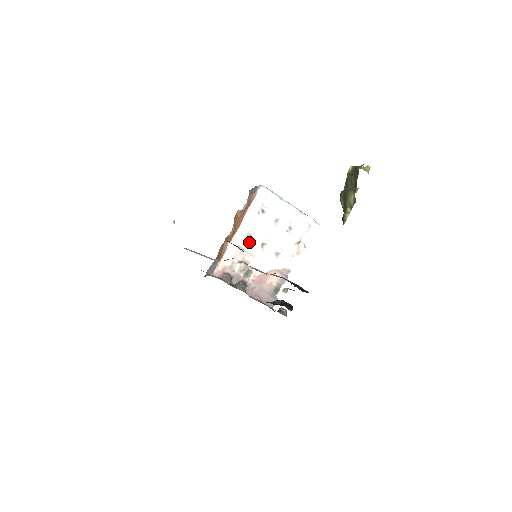
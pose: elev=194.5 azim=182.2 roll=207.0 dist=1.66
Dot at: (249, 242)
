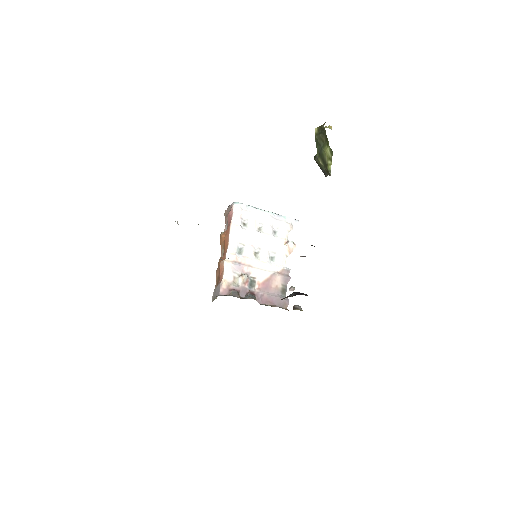
Dot at: (242, 255)
